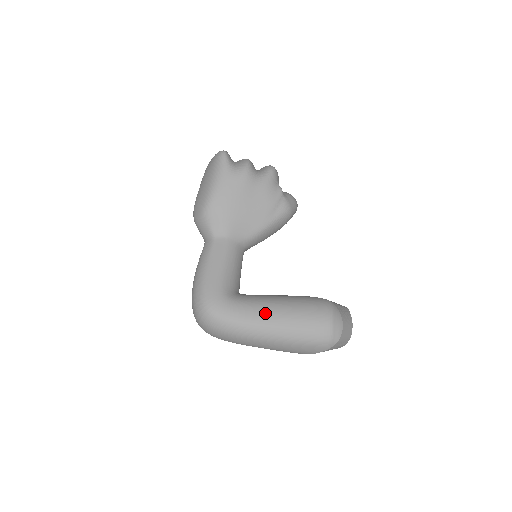
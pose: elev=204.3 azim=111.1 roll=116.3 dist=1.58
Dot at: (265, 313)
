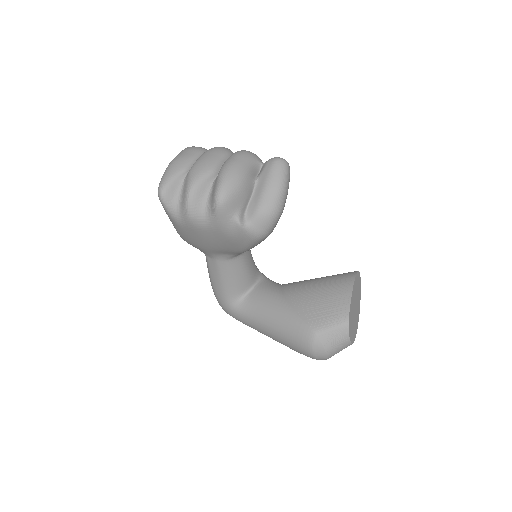
Dot at: (261, 329)
